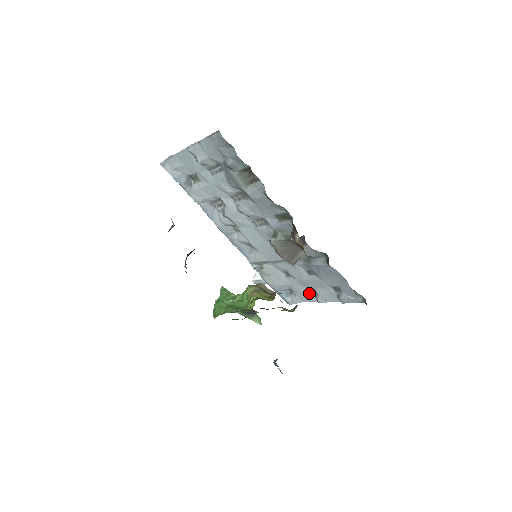
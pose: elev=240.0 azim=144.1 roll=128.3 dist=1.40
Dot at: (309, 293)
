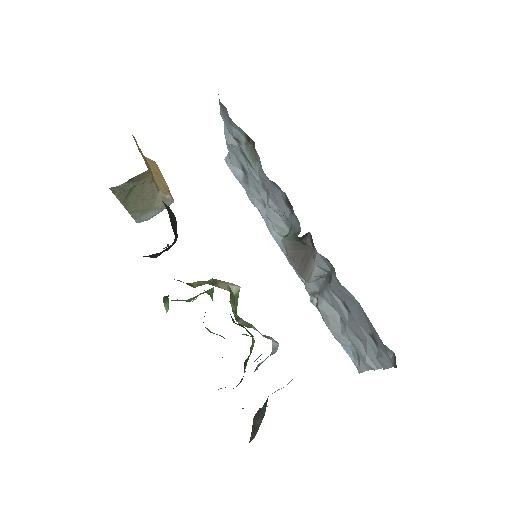
Dot at: occluded
